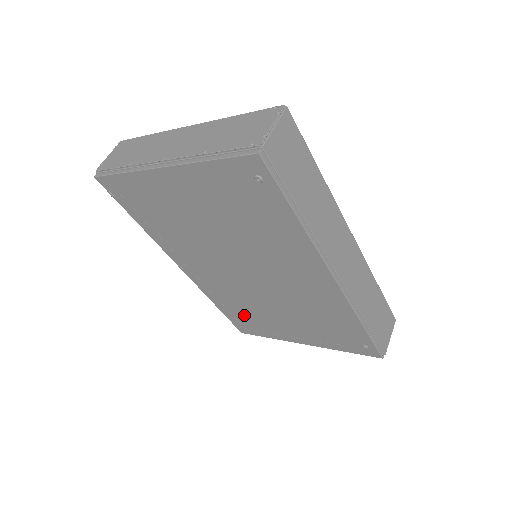
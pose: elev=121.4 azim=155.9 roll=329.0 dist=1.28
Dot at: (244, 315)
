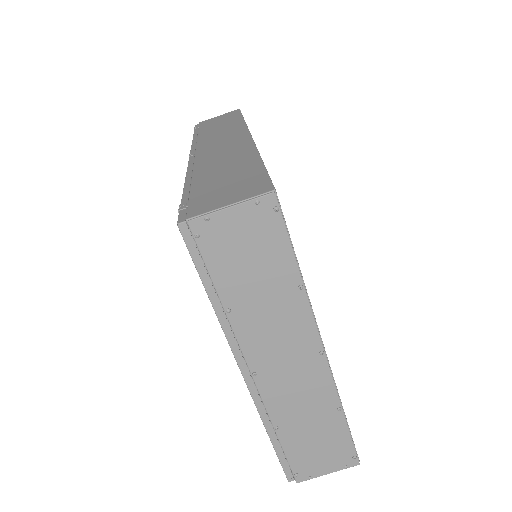
Dot at: occluded
